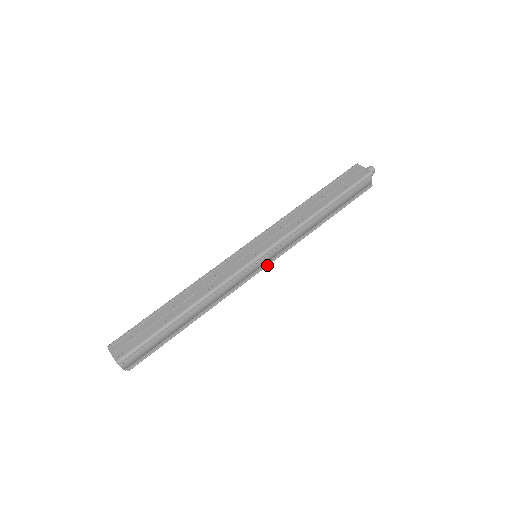
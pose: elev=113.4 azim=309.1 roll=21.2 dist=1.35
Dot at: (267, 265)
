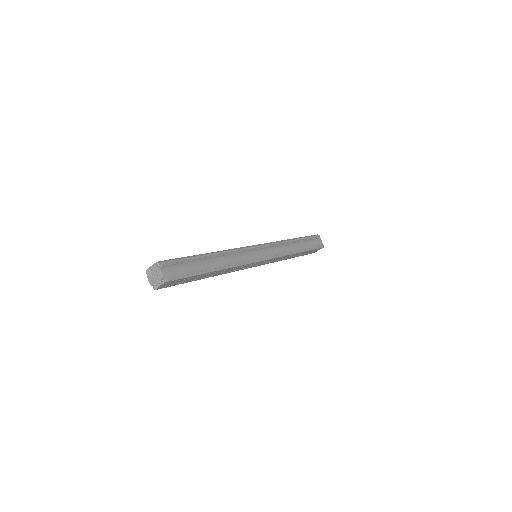
Dot at: (266, 258)
